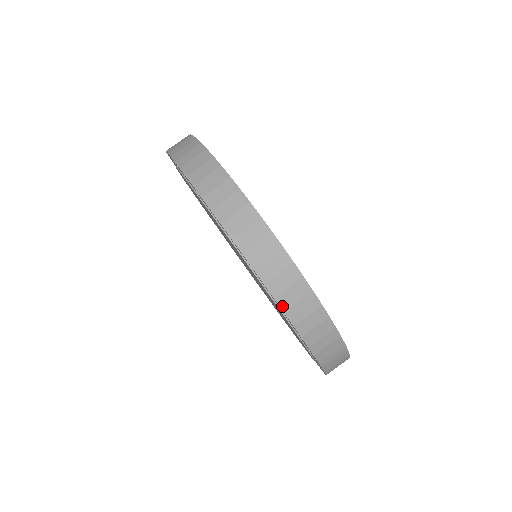
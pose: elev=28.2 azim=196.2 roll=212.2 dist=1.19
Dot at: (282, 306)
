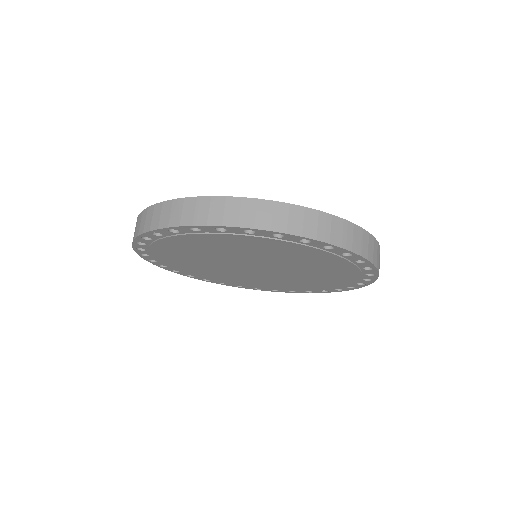
Dot at: (232, 225)
